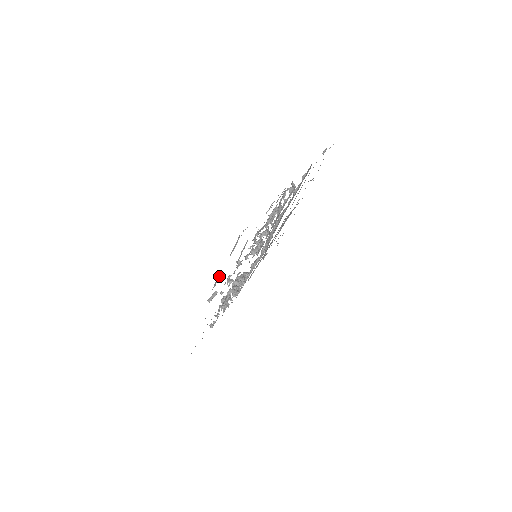
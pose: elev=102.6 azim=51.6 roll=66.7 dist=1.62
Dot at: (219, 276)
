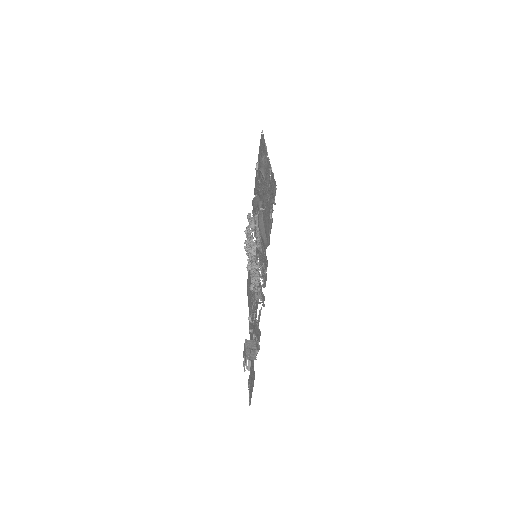
Dot at: occluded
